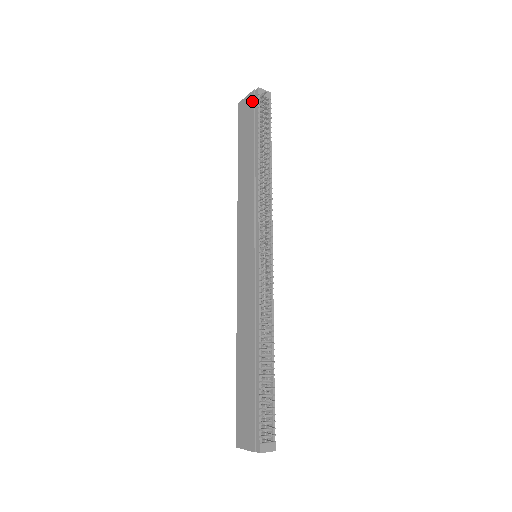
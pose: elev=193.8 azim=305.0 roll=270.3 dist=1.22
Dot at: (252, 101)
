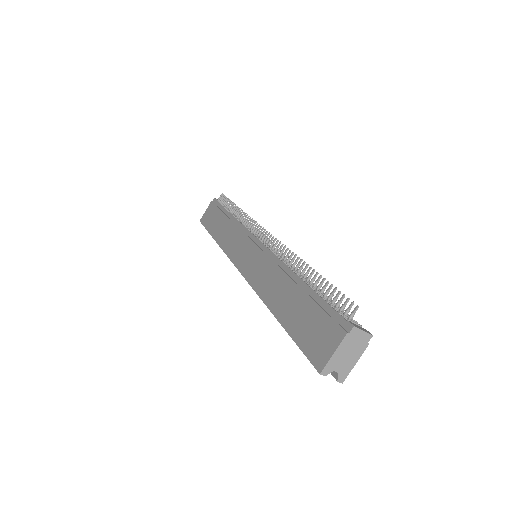
Dot at: (212, 205)
